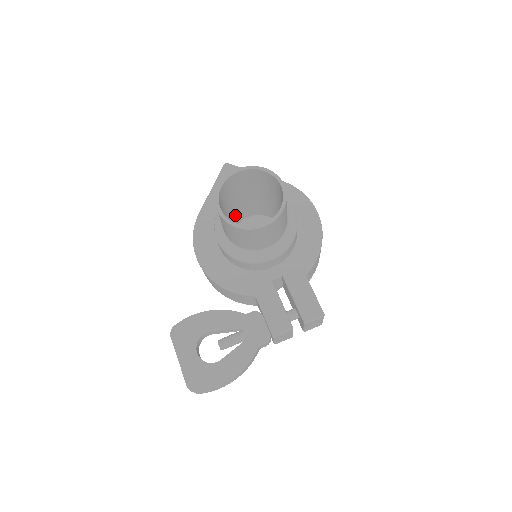
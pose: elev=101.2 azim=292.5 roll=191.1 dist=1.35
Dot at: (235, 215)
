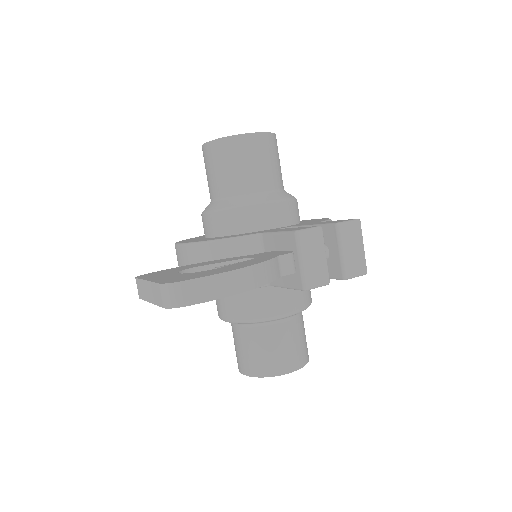
Dot at: occluded
